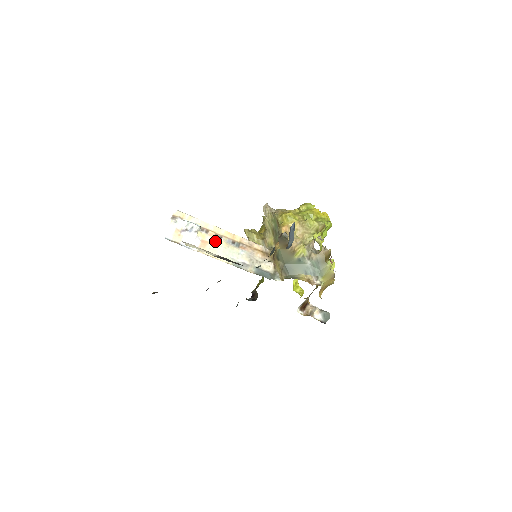
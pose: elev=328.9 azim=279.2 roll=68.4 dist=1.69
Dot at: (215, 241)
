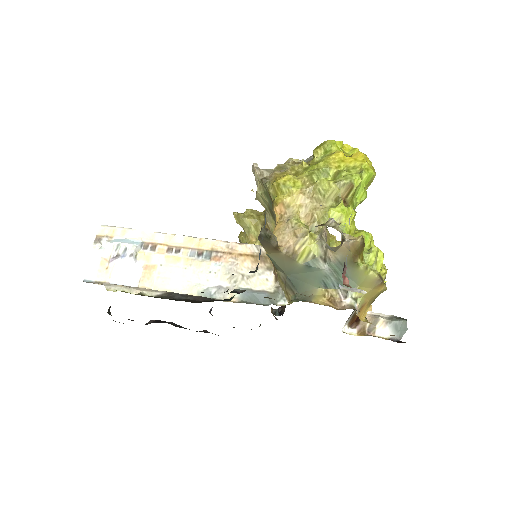
Dot at: (167, 261)
